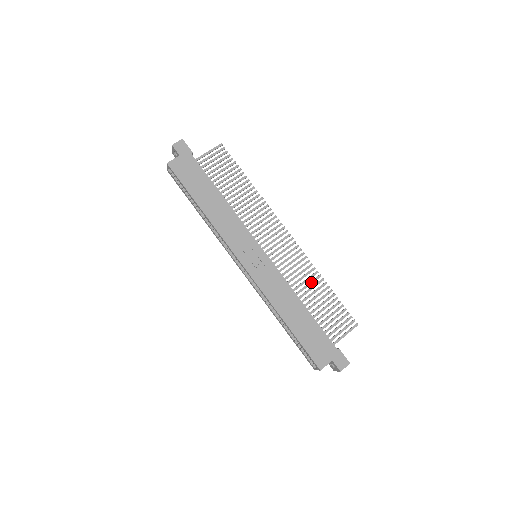
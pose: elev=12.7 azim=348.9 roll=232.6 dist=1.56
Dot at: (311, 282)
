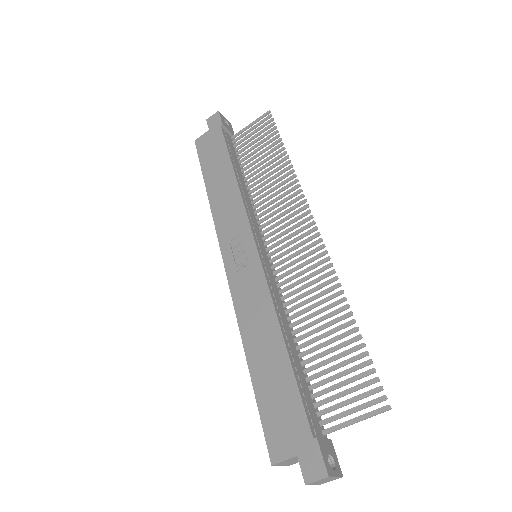
Dot at: (325, 307)
